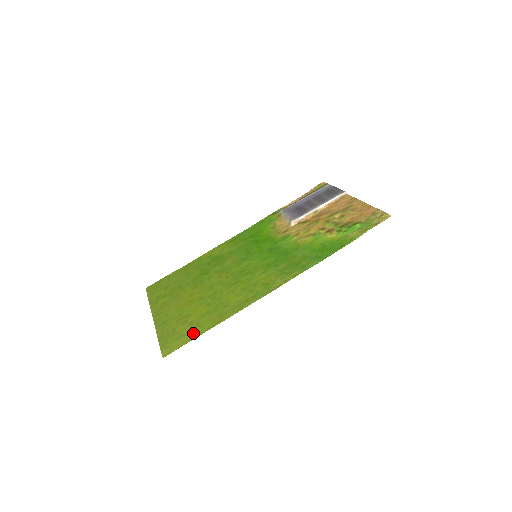
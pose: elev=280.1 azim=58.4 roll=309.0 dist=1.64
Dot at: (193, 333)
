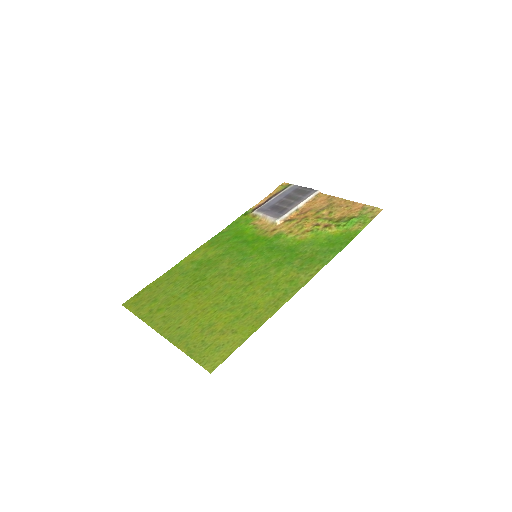
Dot at: (234, 341)
